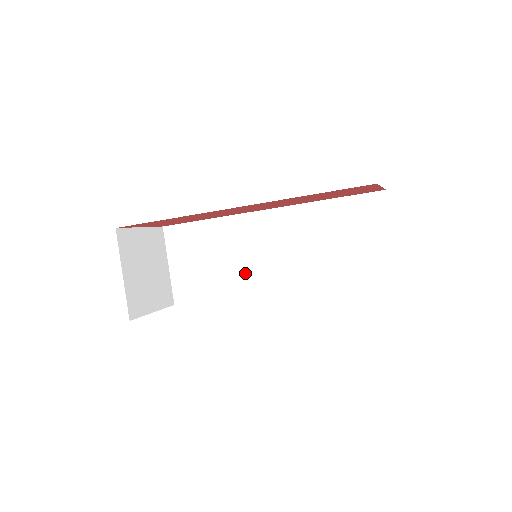
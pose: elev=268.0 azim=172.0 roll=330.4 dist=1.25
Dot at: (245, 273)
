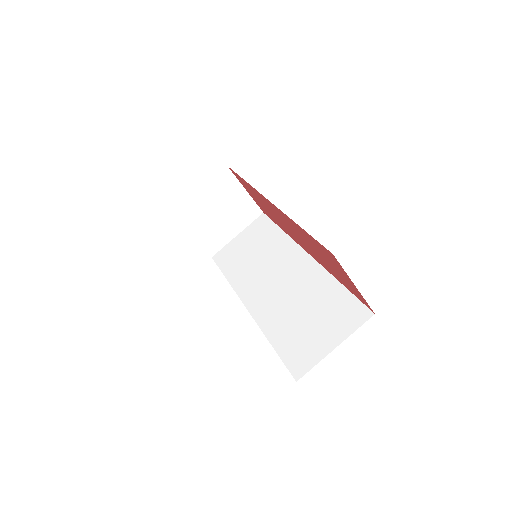
Dot at: (253, 277)
